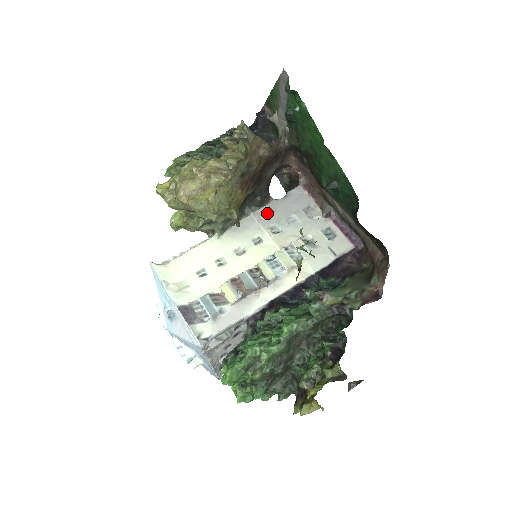
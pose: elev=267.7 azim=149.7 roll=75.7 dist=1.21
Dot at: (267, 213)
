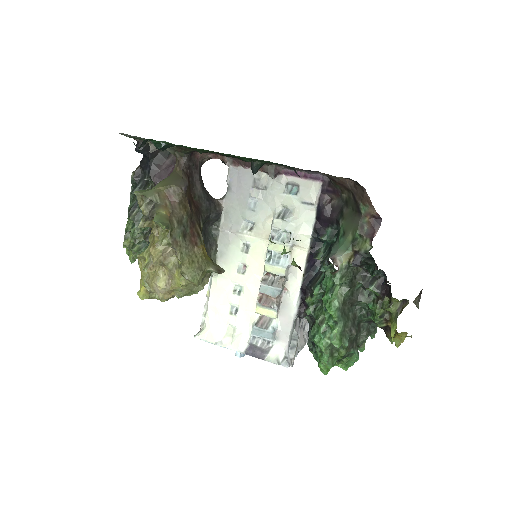
Dot at: (230, 218)
